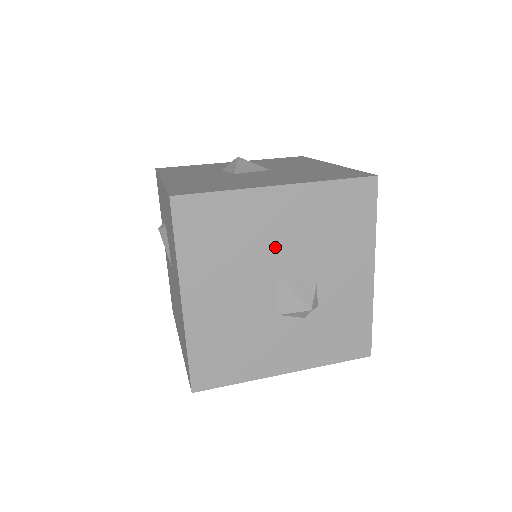
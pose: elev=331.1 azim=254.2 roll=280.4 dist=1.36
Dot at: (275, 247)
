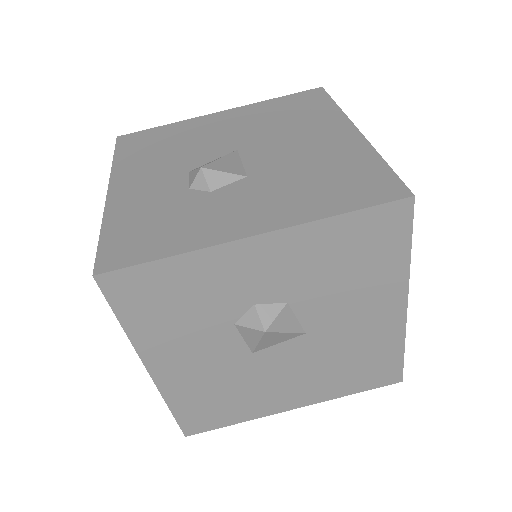
Dot at: occluded
